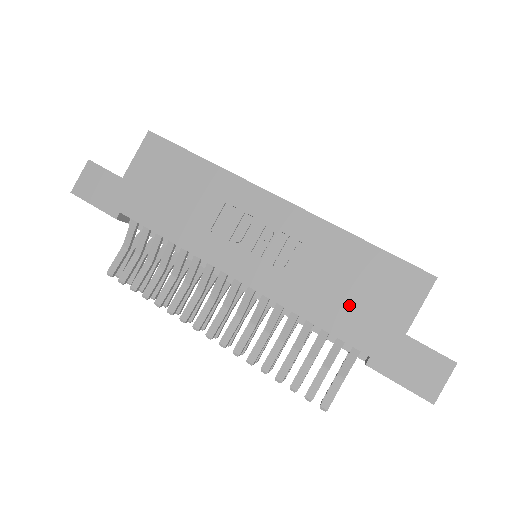
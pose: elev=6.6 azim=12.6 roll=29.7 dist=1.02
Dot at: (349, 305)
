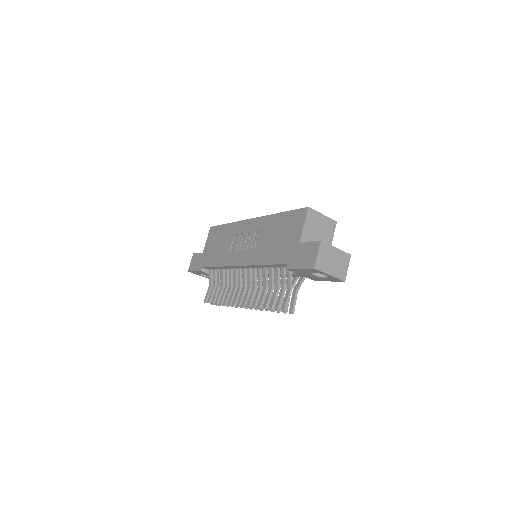
Dot at: (278, 246)
